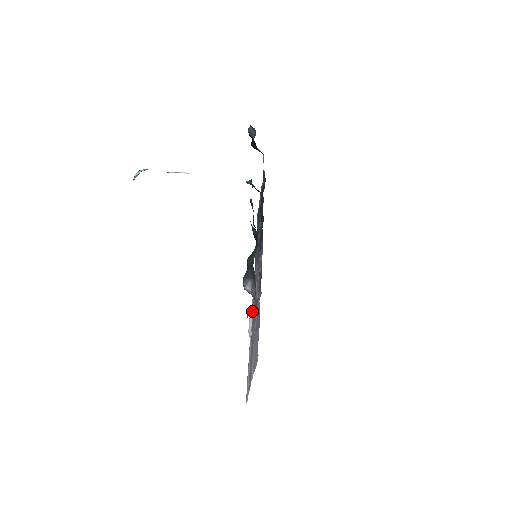
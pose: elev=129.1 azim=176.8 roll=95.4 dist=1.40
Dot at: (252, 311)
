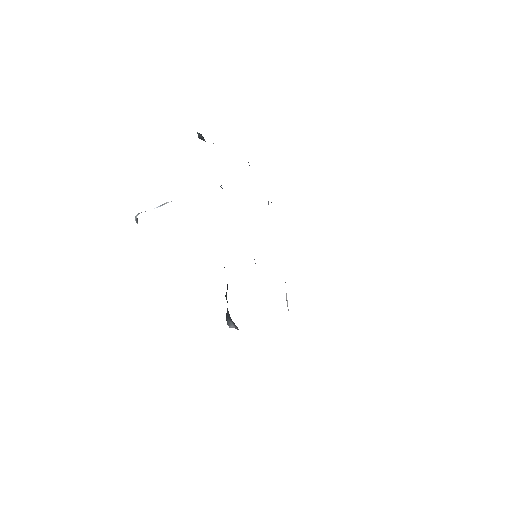
Dot at: occluded
